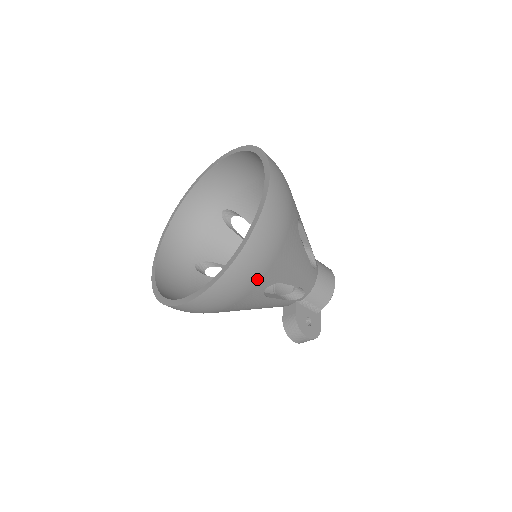
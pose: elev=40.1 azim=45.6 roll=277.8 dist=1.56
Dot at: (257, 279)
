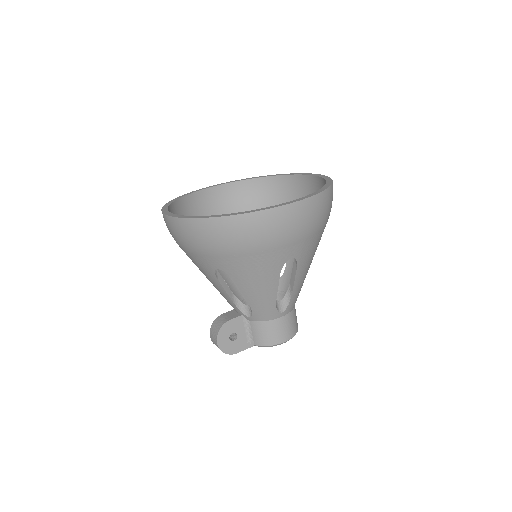
Dot at: (213, 251)
